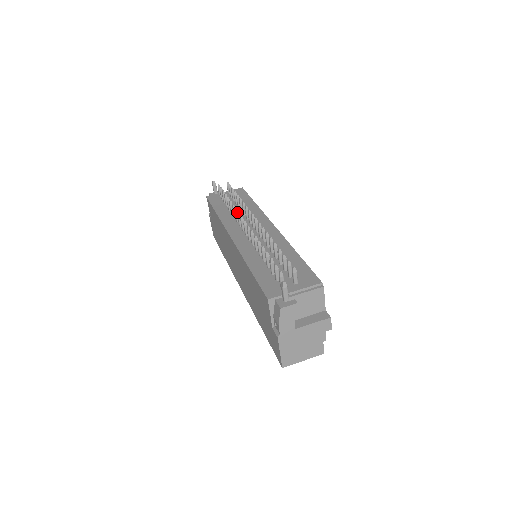
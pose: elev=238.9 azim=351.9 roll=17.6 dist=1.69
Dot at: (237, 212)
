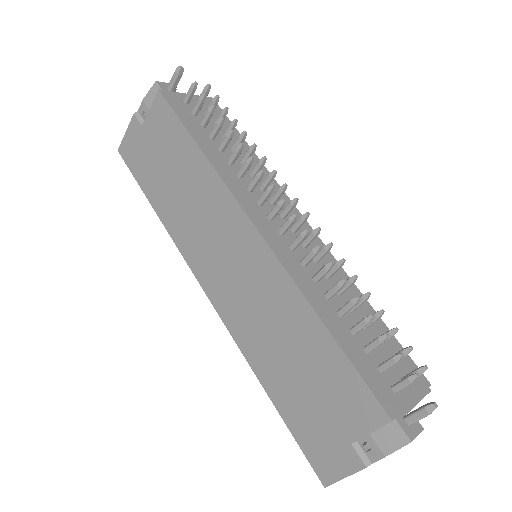
Dot at: (261, 177)
